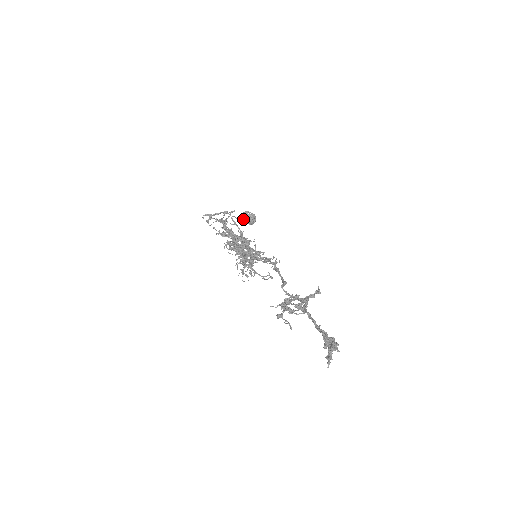
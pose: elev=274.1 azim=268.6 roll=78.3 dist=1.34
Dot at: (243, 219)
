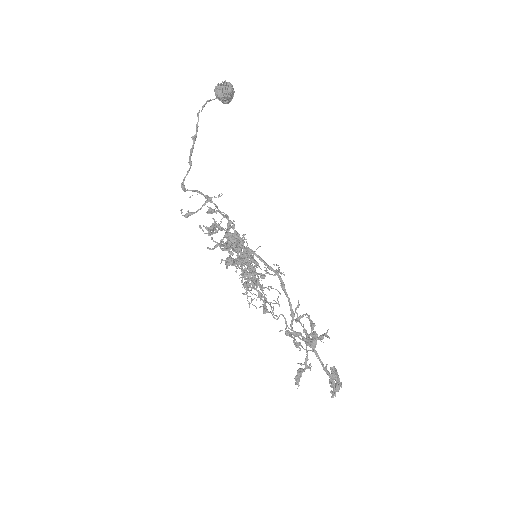
Dot at: (216, 97)
